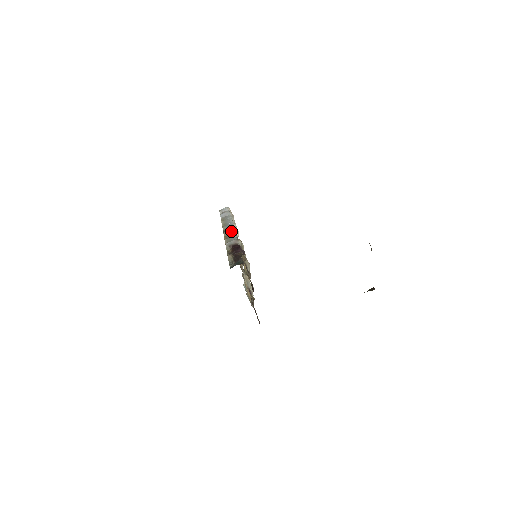
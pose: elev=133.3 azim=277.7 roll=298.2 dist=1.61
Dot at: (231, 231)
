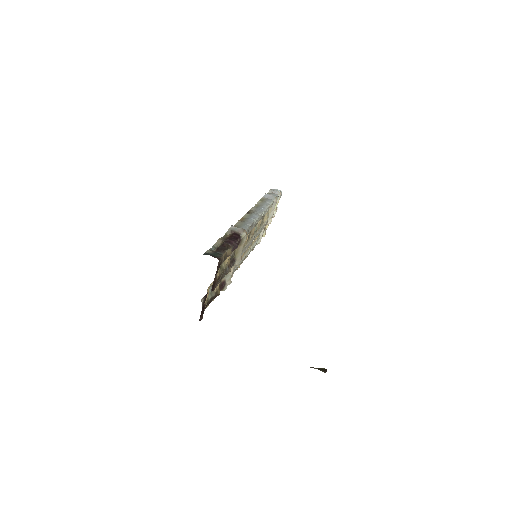
Dot at: (253, 217)
